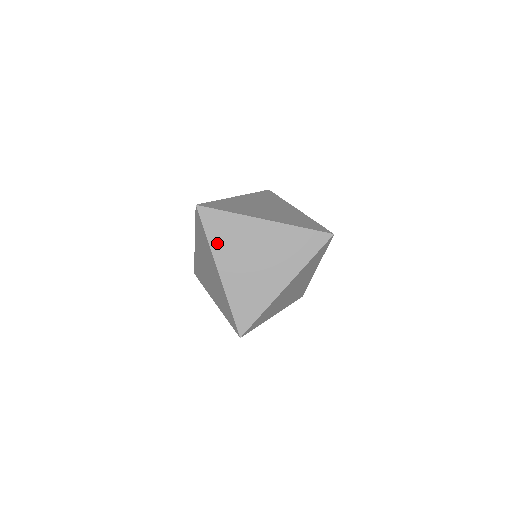
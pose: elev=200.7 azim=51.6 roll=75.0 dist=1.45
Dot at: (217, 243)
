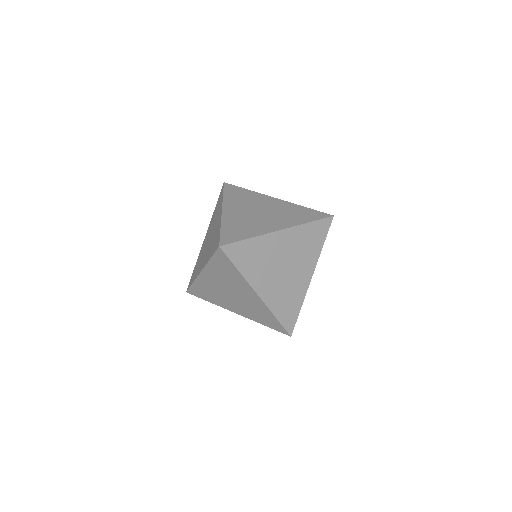
Dot at: (230, 199)
